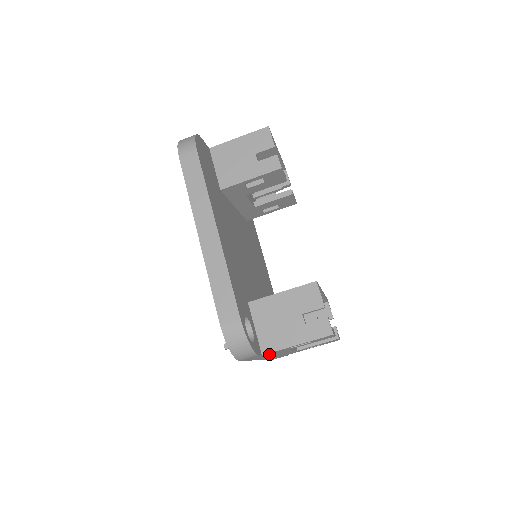
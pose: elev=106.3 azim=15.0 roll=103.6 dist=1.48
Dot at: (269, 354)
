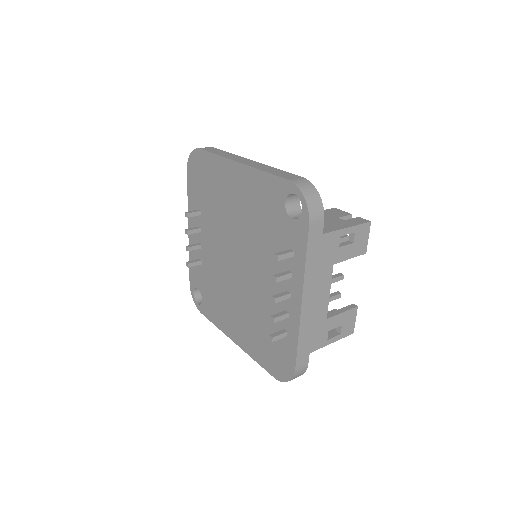
Dot at: (322, 253)
